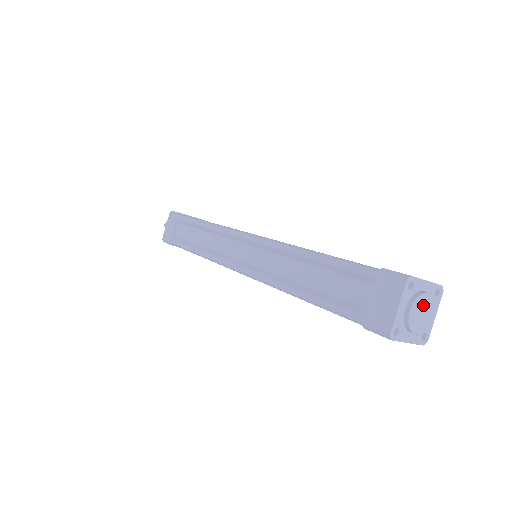
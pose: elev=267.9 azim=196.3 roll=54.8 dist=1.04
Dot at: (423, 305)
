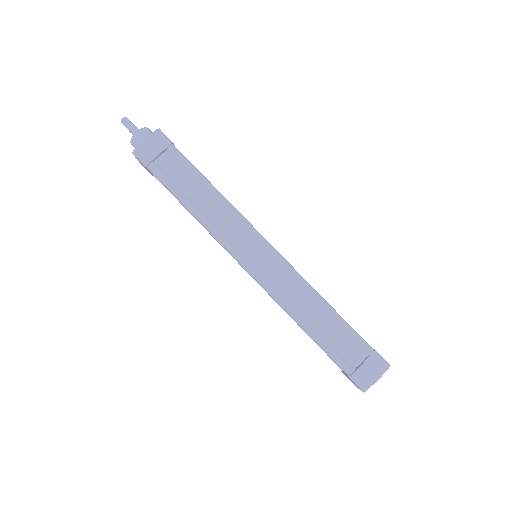
Dot at: occluded
